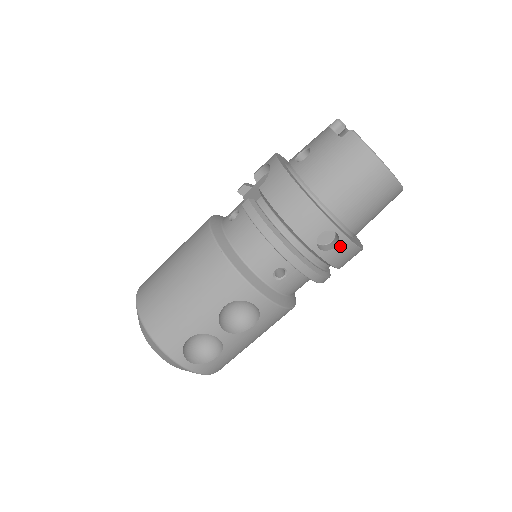
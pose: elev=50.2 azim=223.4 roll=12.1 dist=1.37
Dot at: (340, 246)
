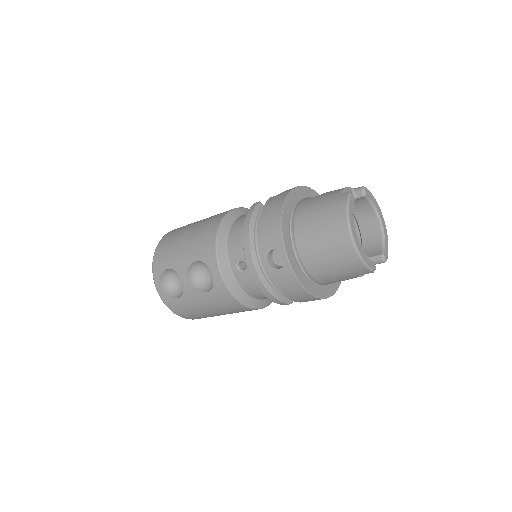
Dot at: (284, 271)
